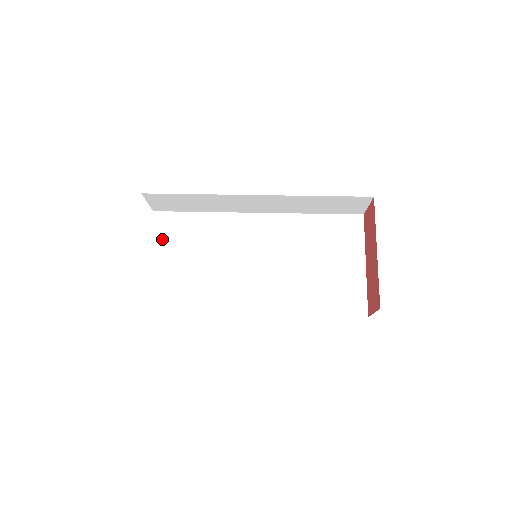
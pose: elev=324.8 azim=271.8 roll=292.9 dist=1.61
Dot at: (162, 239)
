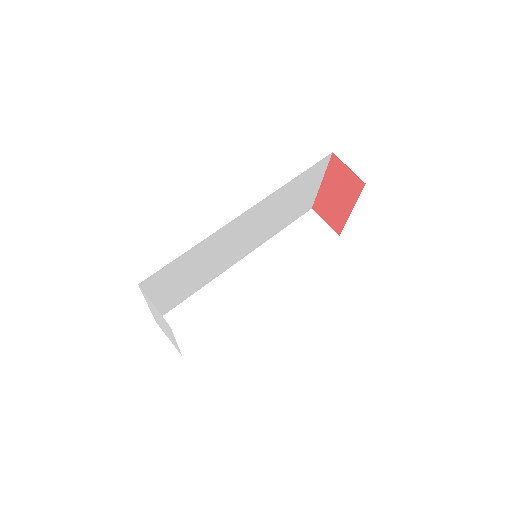
Dot at: (156, 289)
